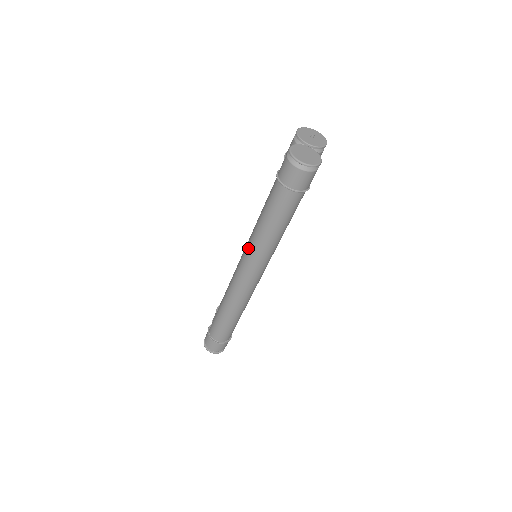
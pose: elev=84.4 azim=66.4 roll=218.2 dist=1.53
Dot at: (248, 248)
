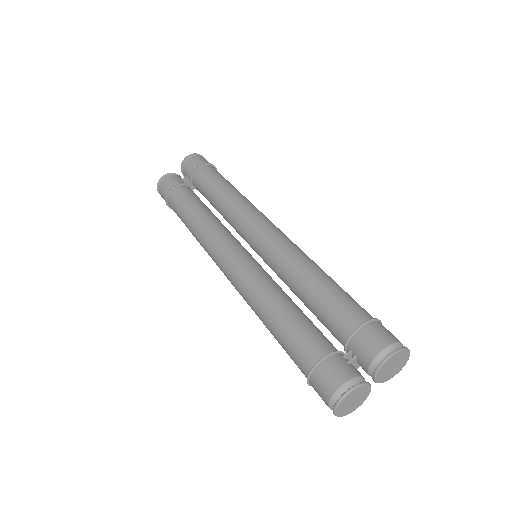
Dot at: (245, 288)
